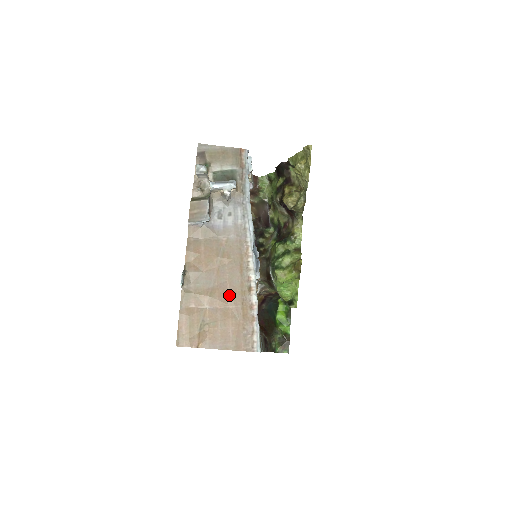
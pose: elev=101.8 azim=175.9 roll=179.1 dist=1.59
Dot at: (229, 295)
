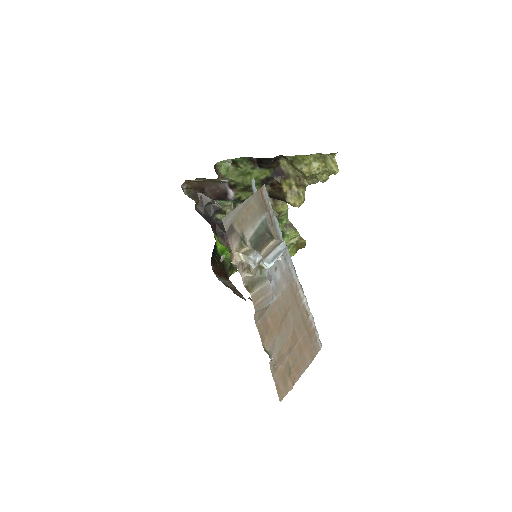
Dot at: (297, 333)
